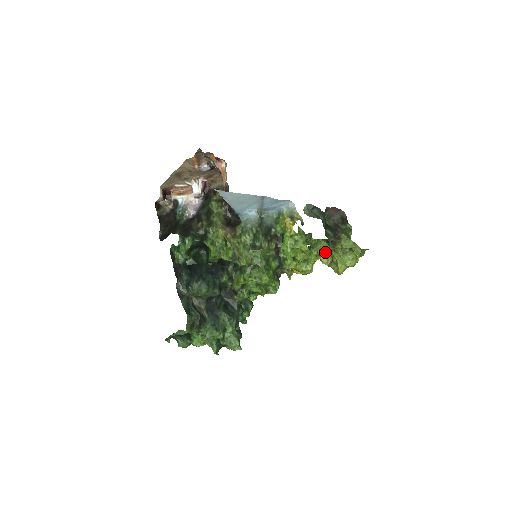
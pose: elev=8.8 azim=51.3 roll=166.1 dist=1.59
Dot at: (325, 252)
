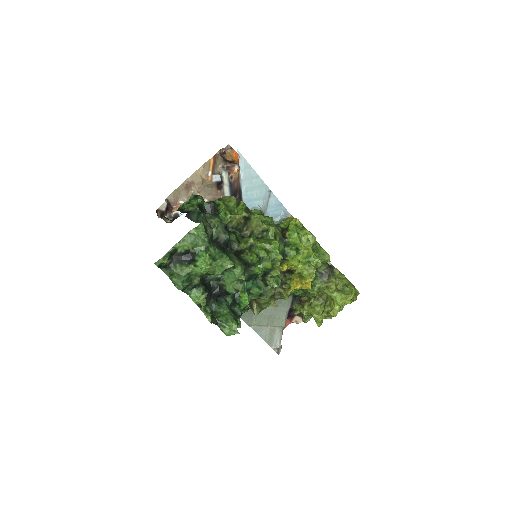
Dot at: (316, 300)
